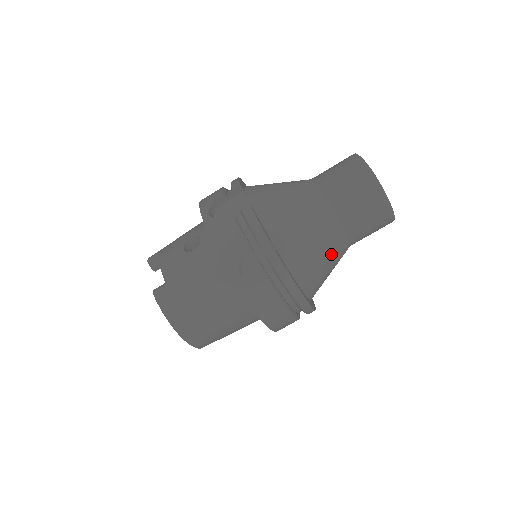
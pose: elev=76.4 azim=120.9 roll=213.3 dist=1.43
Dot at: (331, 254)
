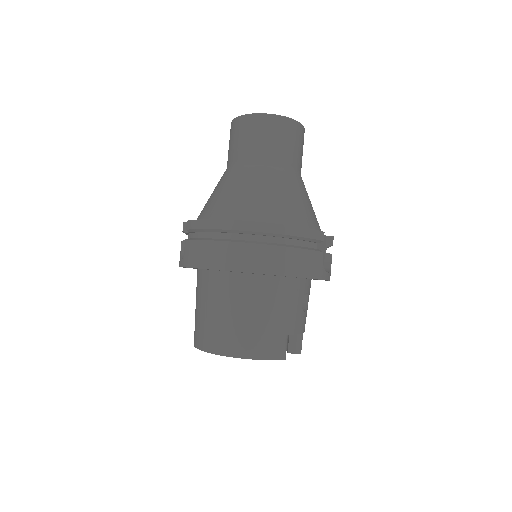
Dot at: (241, 182)
